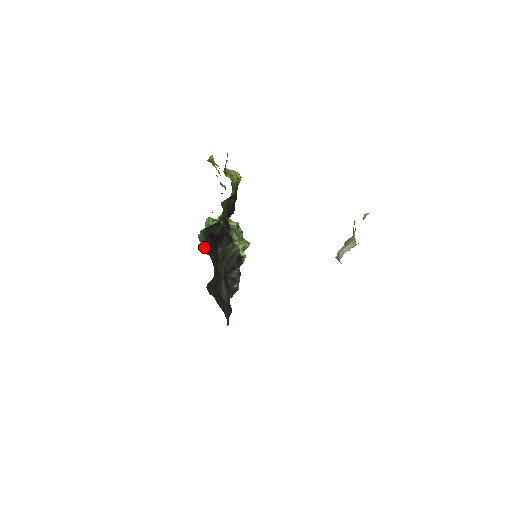
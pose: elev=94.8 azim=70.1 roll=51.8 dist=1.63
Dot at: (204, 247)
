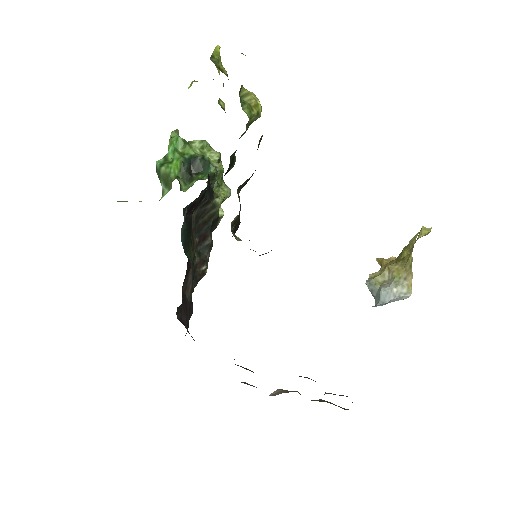
Dot at: (183, 240)
